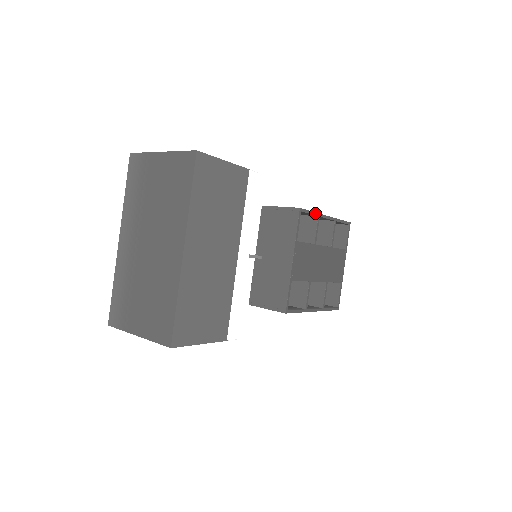
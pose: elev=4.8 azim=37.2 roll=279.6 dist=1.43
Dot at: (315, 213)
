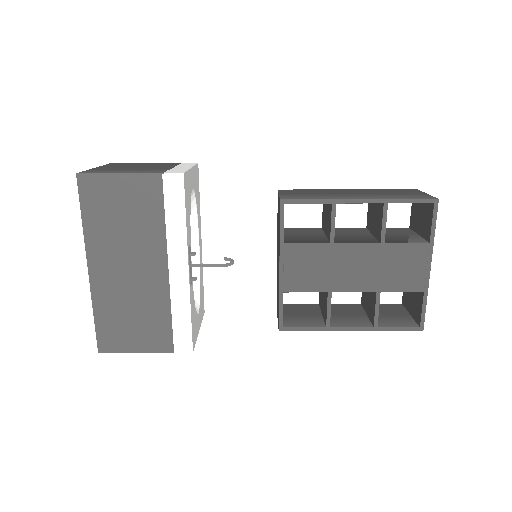
Dot at: (322, 200)
